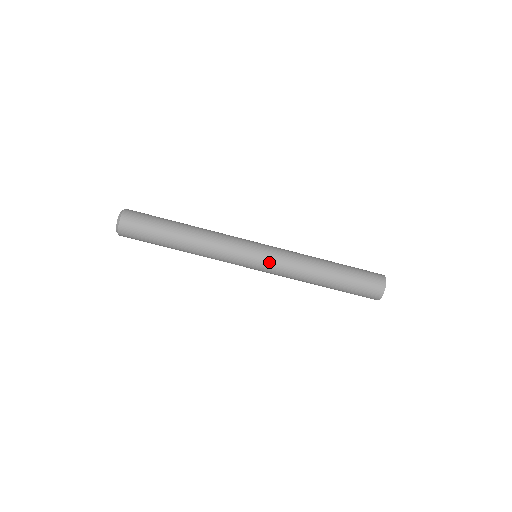
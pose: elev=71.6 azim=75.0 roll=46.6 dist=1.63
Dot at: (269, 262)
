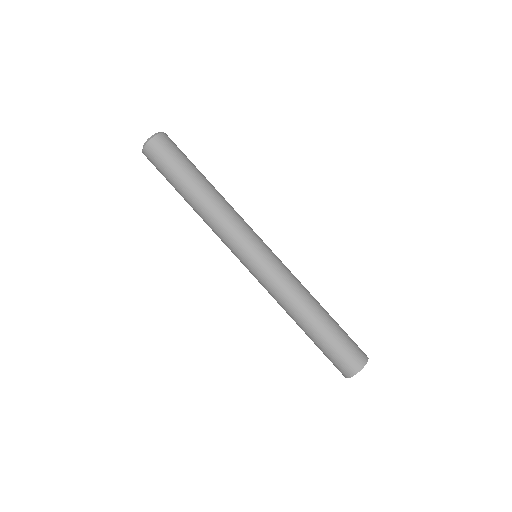
Dot at: (272, 262)
